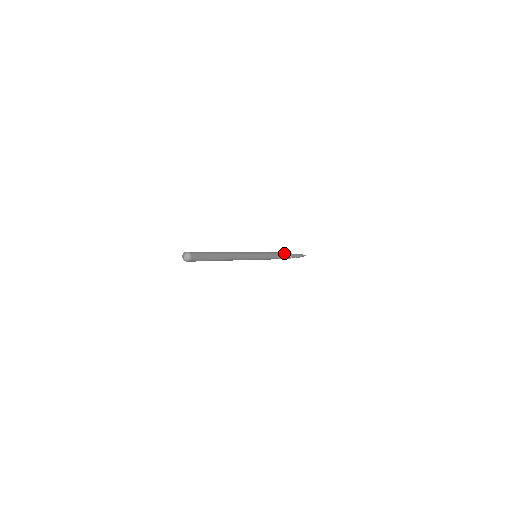
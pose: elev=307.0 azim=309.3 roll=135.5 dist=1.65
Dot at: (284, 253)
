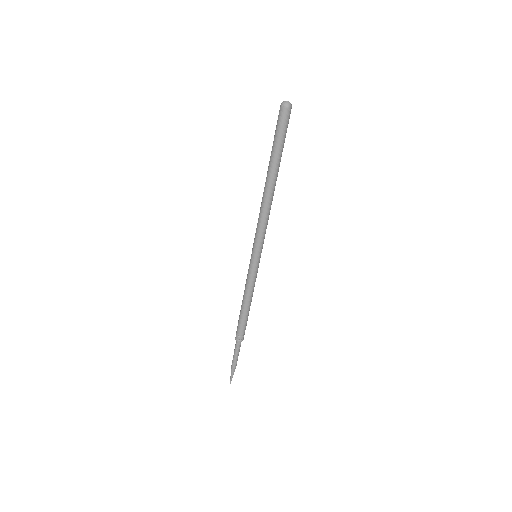
Dot at: occluded
